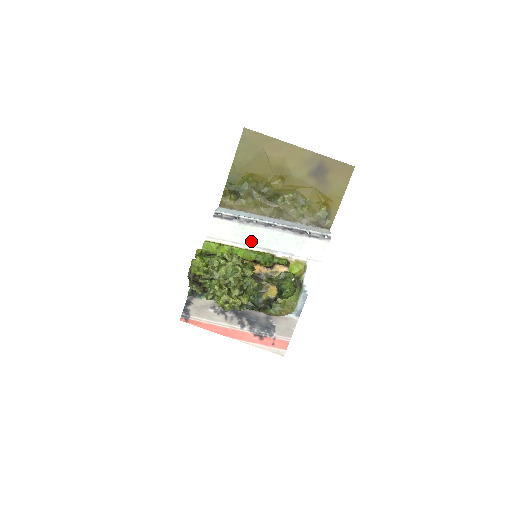
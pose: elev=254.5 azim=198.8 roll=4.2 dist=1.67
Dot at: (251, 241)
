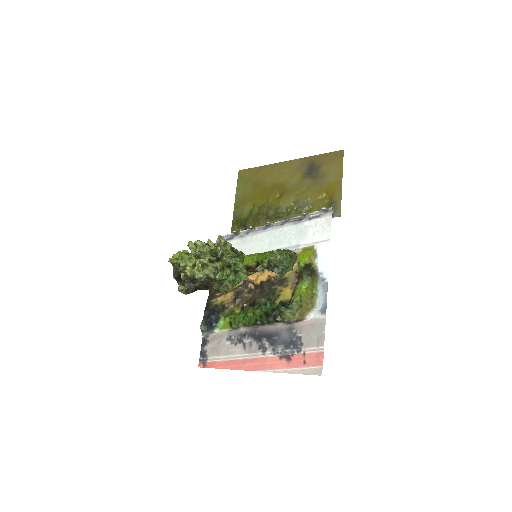
Dot at: (254, 250)
